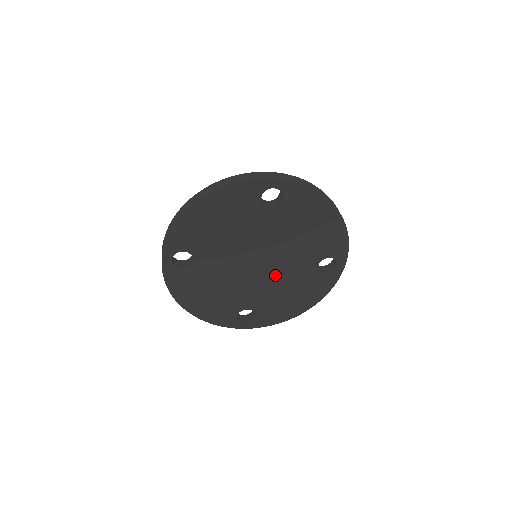
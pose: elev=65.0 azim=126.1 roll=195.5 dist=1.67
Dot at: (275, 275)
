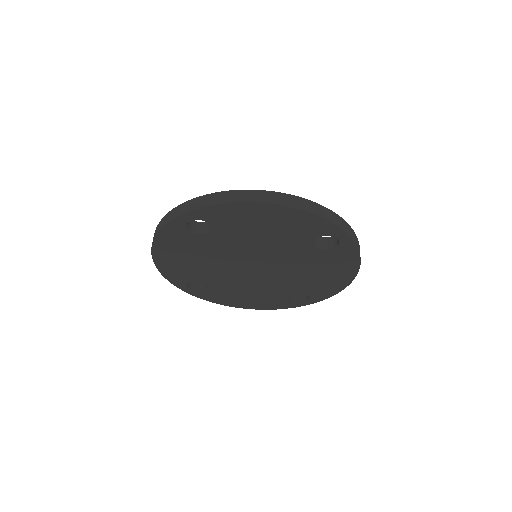
Dot at: (256, 280)
